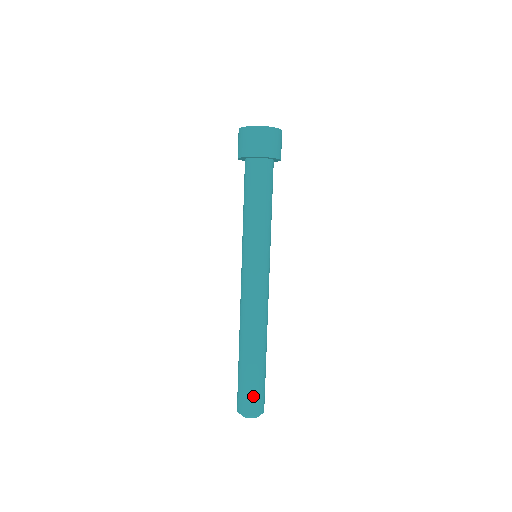
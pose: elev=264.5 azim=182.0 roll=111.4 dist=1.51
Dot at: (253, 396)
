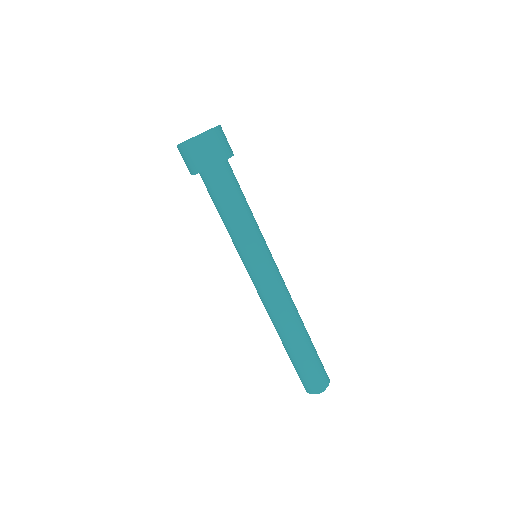
Dot at: (313, 376)
